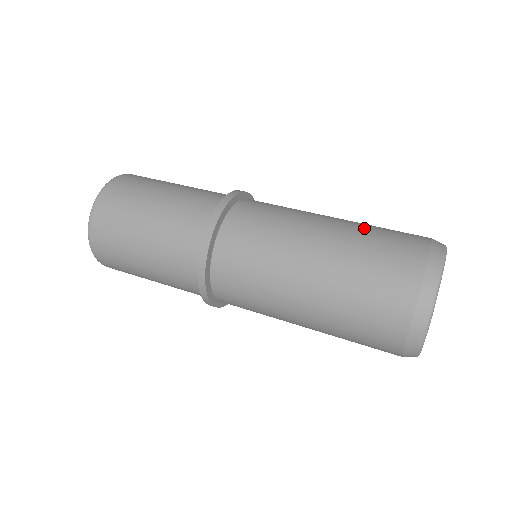
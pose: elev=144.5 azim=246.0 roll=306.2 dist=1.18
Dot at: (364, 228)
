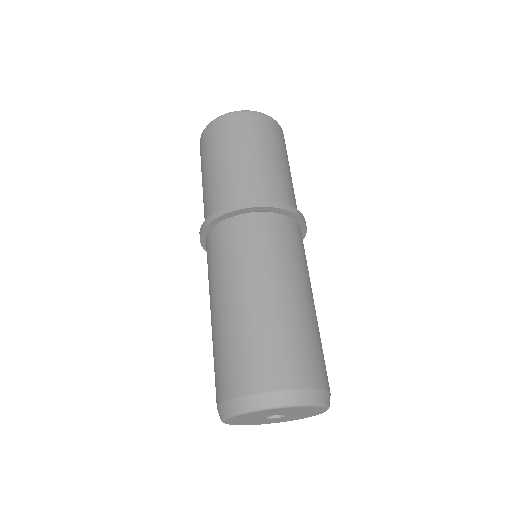
Dot at: (247, 330)
